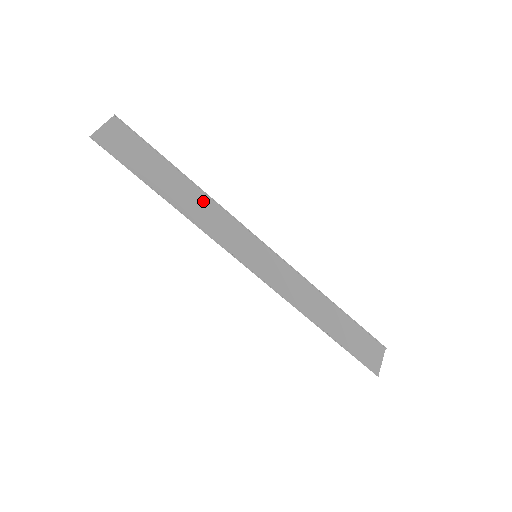
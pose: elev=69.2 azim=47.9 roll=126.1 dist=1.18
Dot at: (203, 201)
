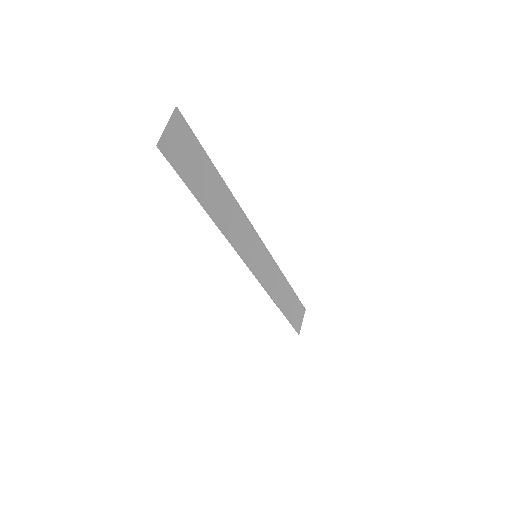
Dot at: (231, 207)
